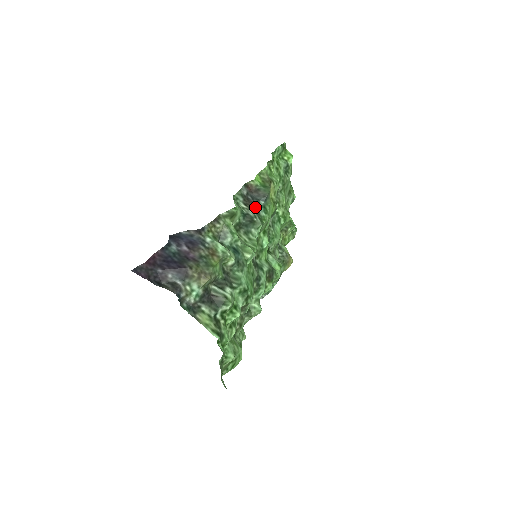
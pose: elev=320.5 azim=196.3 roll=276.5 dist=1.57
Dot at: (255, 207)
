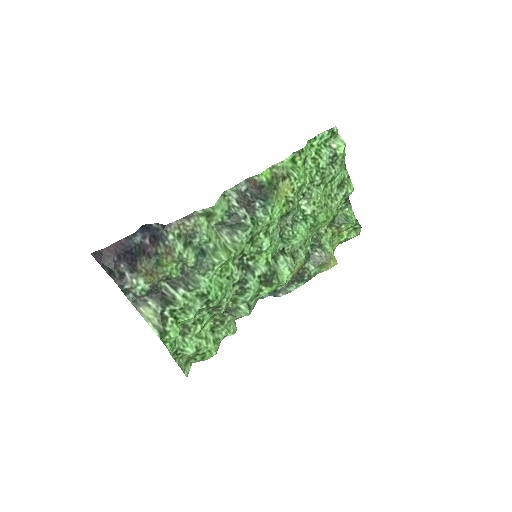
Dot at: (250, 206)
